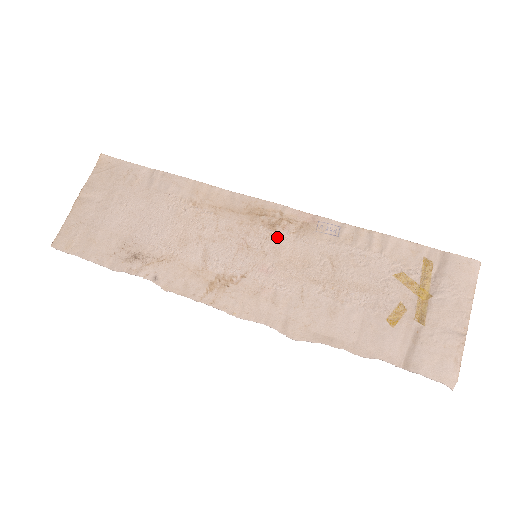
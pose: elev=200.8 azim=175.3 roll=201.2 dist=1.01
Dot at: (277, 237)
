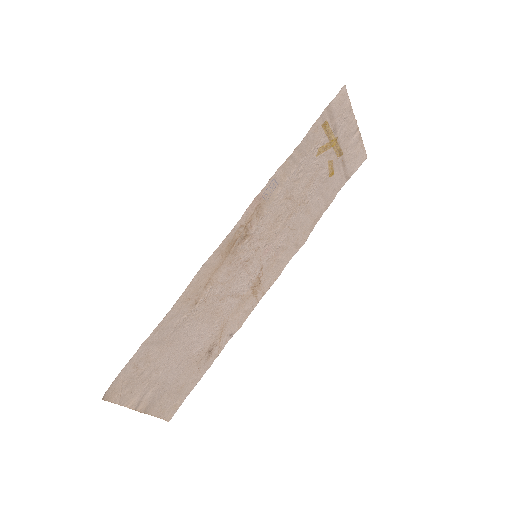
Dot at: (254, 235)
